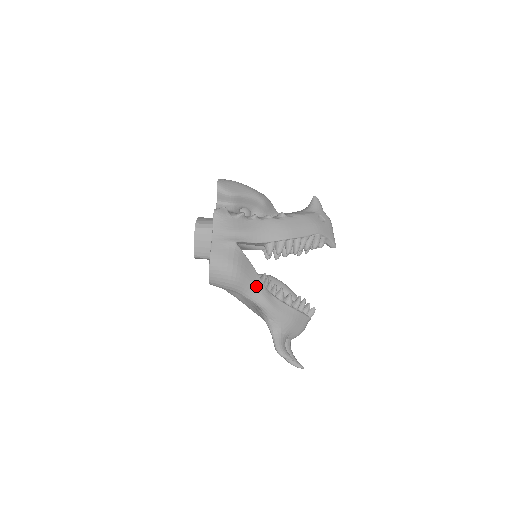
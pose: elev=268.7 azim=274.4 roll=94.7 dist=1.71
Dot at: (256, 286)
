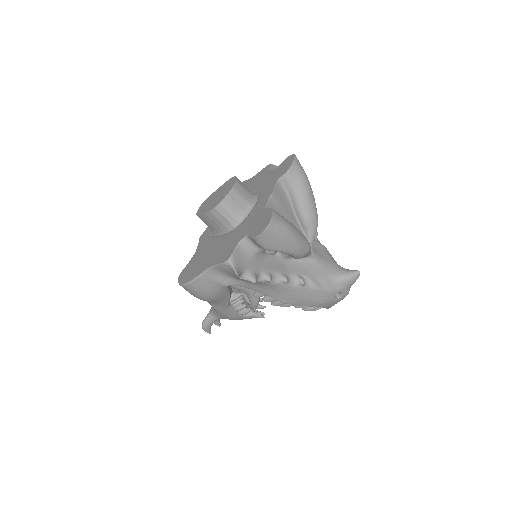
Dot at: (220, 304)
